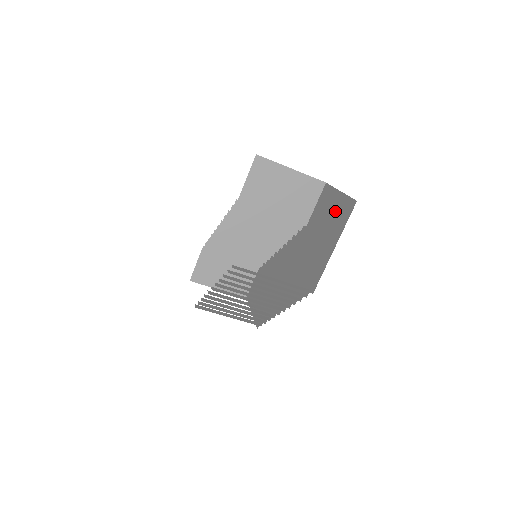
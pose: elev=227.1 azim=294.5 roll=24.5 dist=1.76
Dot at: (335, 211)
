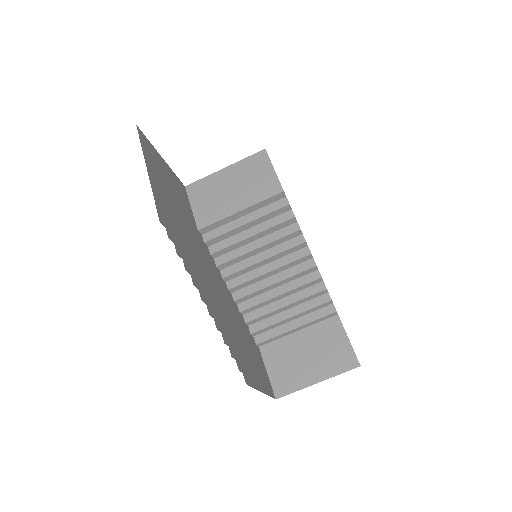
Dot at: occluded
